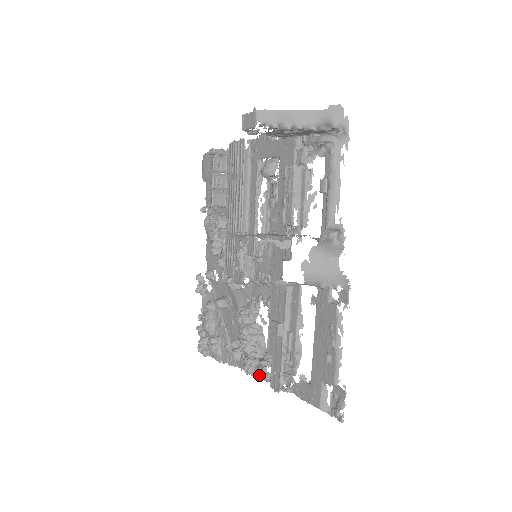
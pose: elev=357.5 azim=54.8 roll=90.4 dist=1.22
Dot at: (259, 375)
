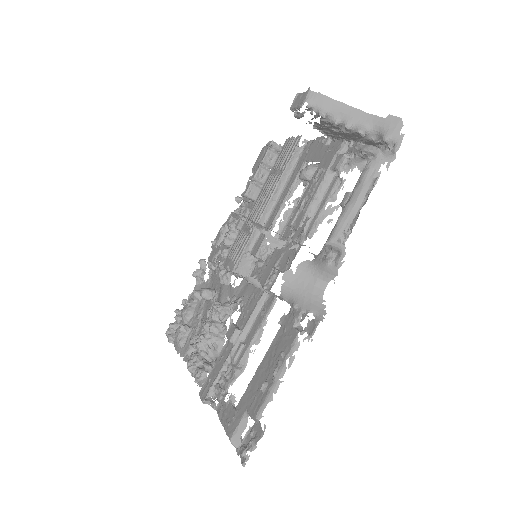
Dot at: (196, 377)
